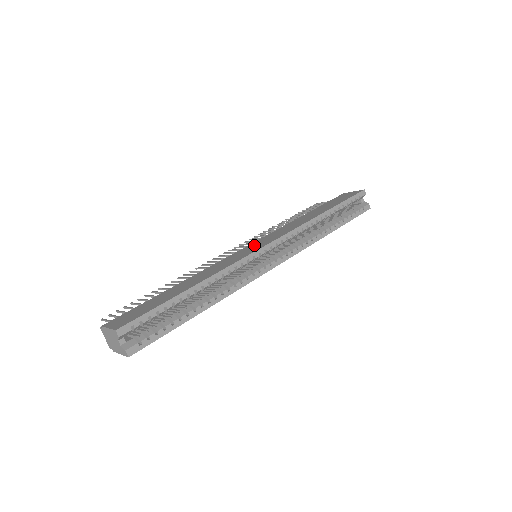
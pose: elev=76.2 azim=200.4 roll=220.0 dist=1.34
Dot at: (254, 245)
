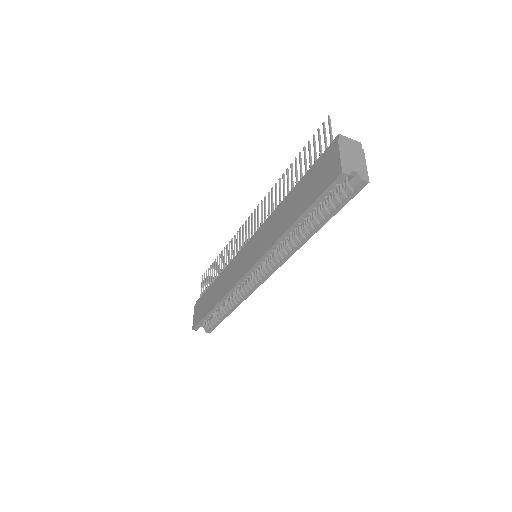
Dot at: (246, 255)
